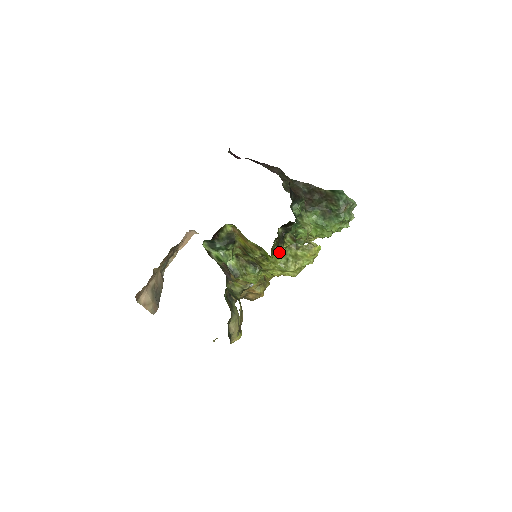
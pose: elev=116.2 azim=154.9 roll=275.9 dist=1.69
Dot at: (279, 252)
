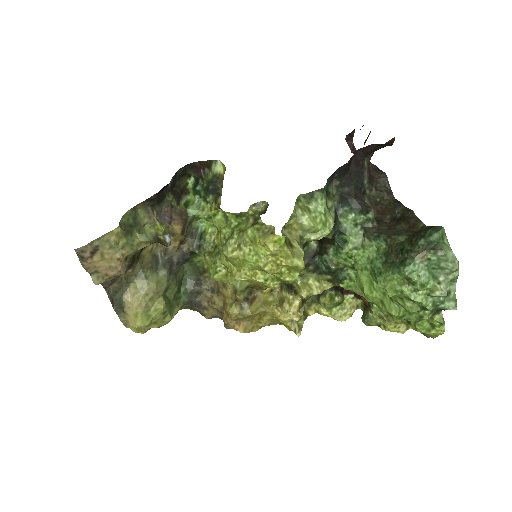
Dot at: (231, 216)
